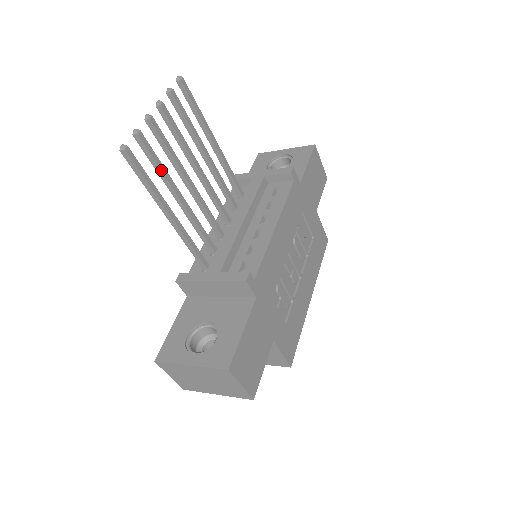
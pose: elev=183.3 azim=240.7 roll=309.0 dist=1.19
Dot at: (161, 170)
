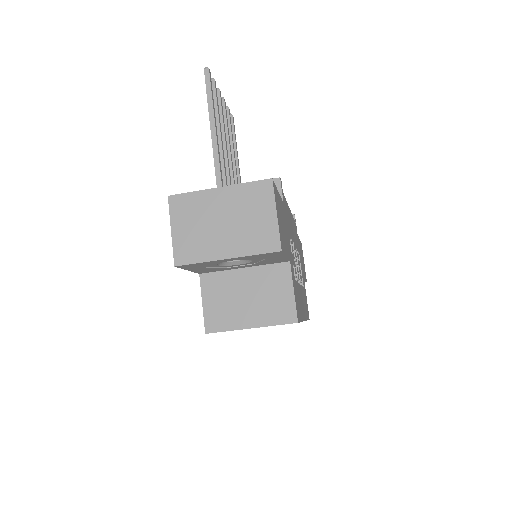
Dot at: (218, 112)
